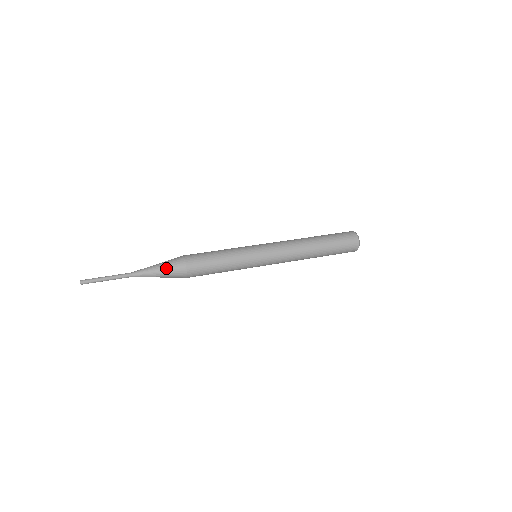
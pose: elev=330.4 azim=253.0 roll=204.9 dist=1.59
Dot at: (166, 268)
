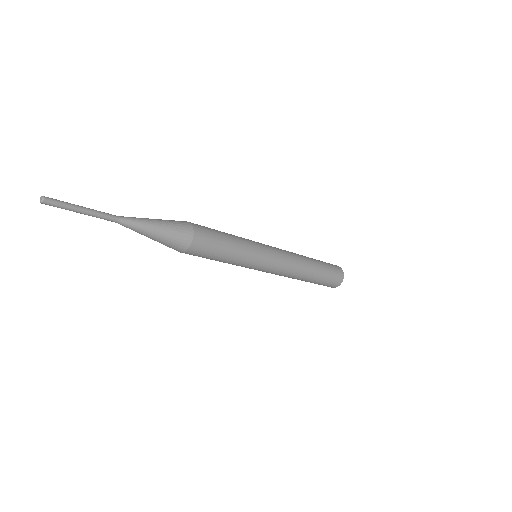
Dot at: (165, 220)
